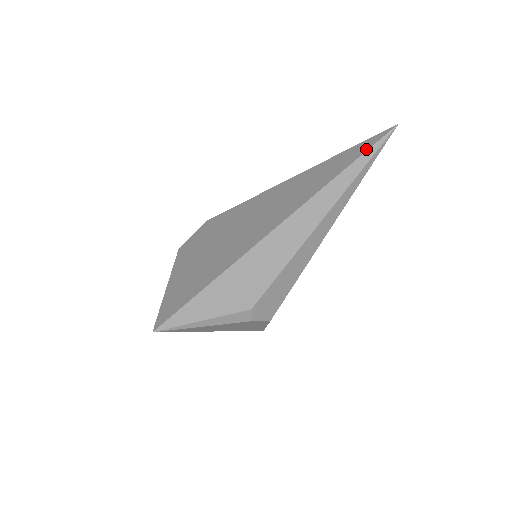
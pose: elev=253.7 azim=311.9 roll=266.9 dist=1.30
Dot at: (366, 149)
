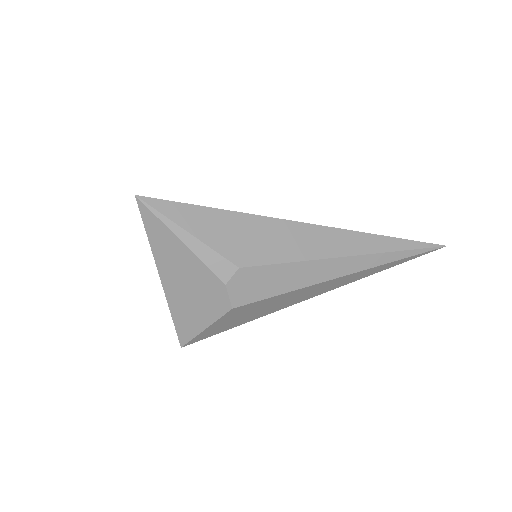
Dot at: occluded
